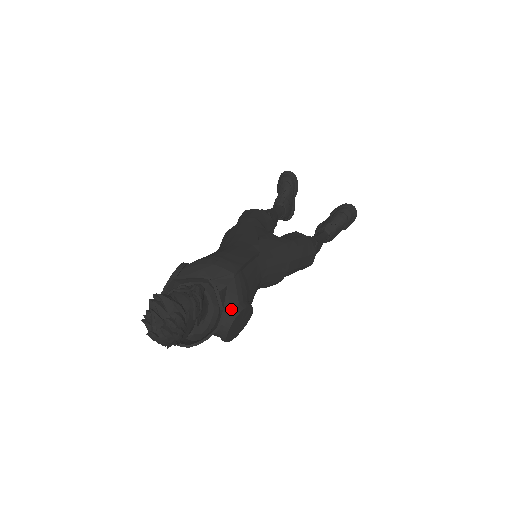
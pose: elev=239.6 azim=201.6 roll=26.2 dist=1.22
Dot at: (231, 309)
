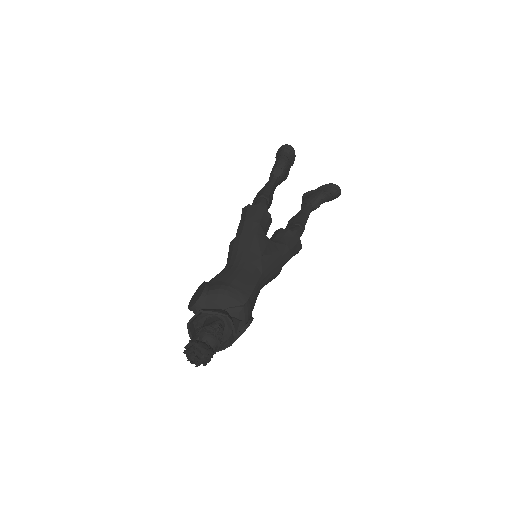
Dot at: occluded
